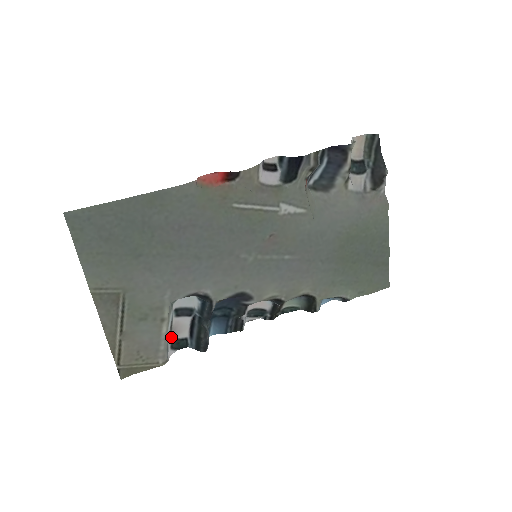
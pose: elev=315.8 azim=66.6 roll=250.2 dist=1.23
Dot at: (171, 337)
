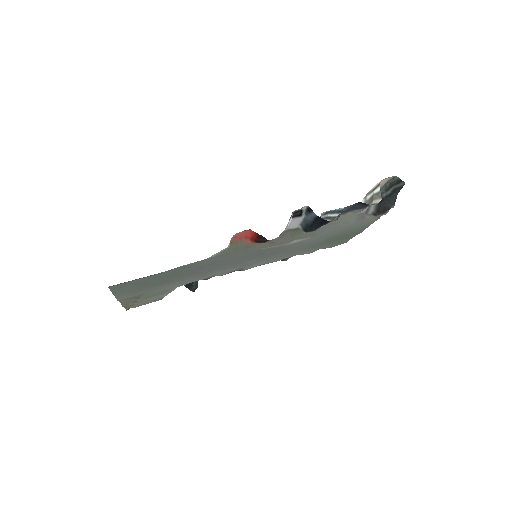
Dot at: occluded
